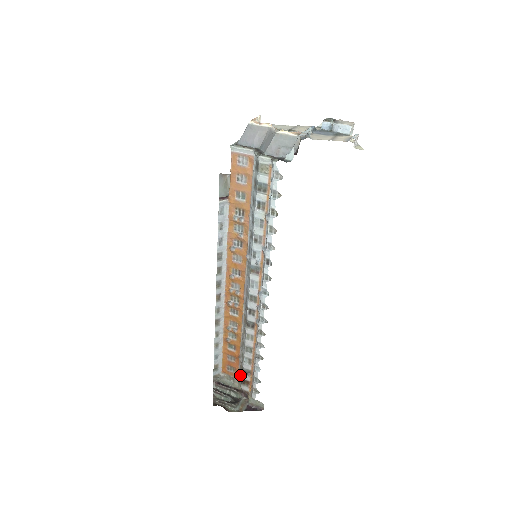
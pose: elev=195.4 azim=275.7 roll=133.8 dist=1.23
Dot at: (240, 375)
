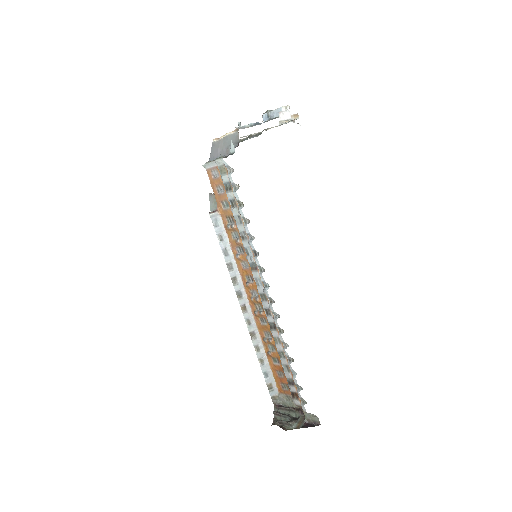
Dot at: occluded
